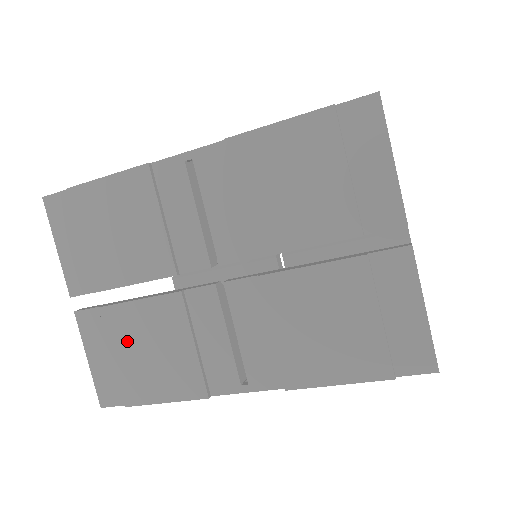
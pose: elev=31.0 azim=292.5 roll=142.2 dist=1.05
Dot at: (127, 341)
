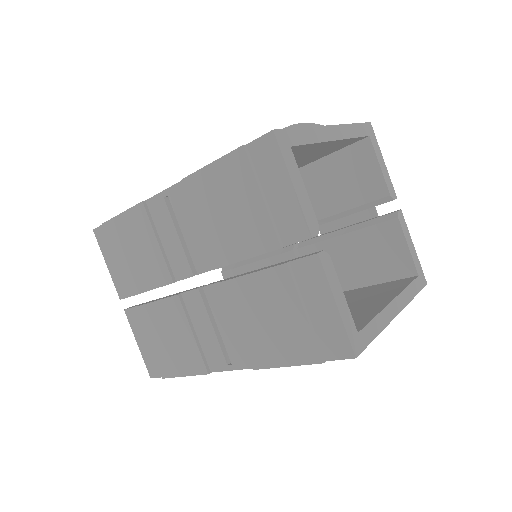
Dot at: (155, 331)
